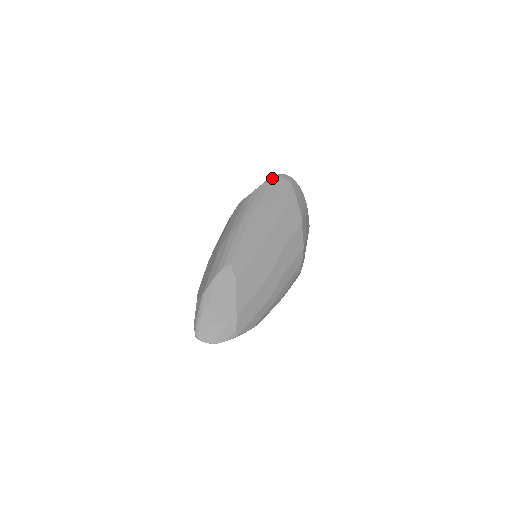
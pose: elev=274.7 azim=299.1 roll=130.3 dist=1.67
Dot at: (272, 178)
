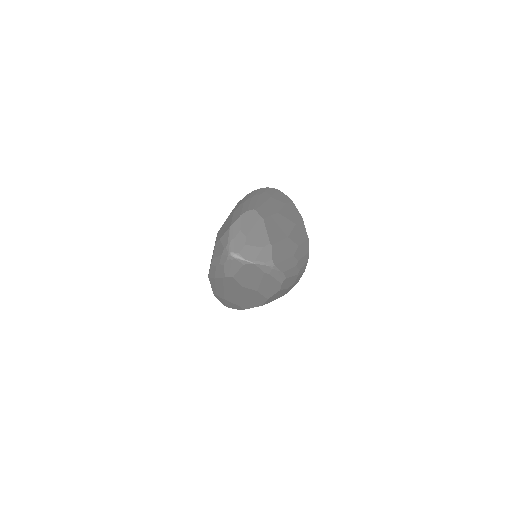
Dot at: (268, 187)
